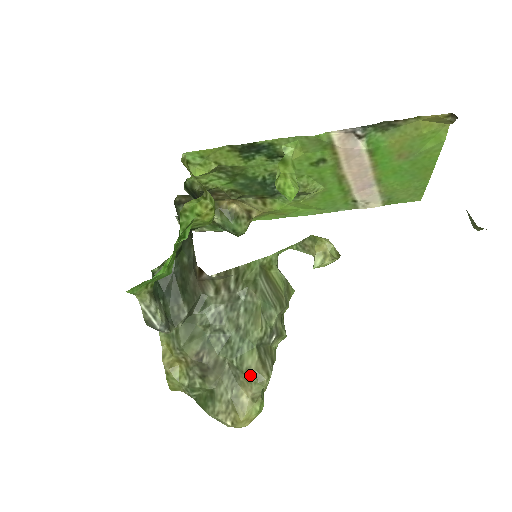
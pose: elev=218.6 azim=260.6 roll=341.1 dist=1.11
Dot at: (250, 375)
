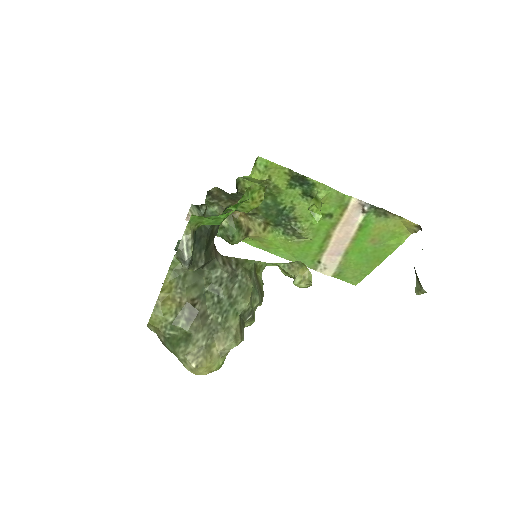
Dot at: (230, 332)
